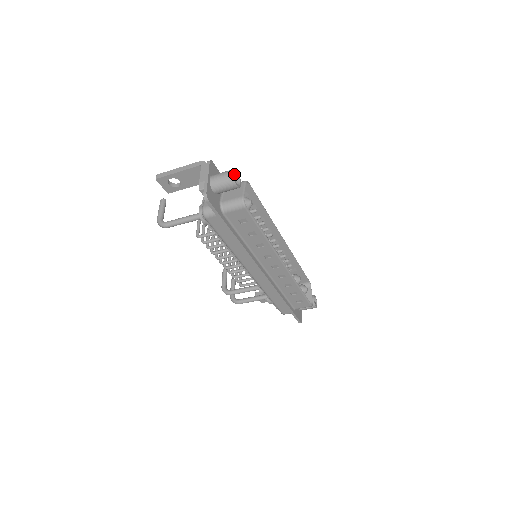
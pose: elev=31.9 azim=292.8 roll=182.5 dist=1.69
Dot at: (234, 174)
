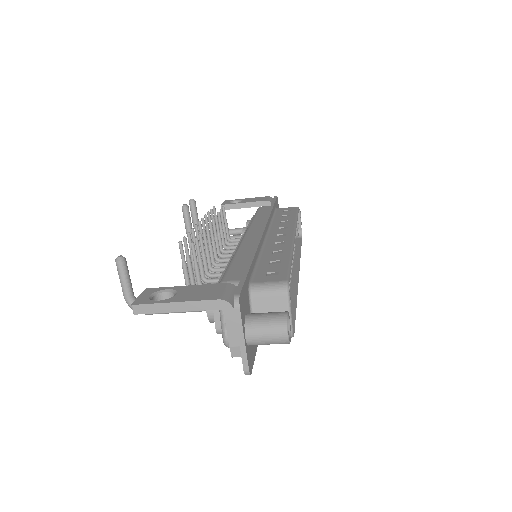
Dot at: (283, 320)
